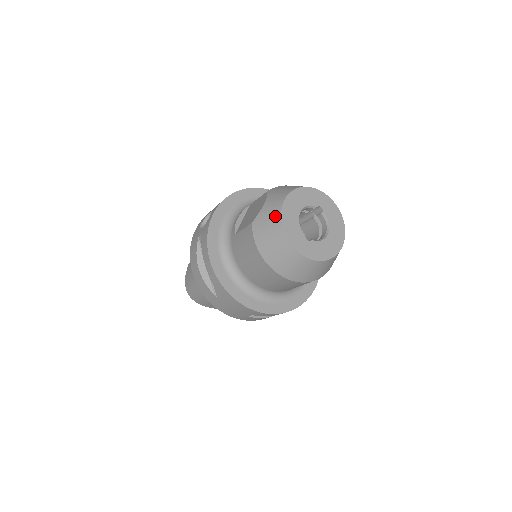
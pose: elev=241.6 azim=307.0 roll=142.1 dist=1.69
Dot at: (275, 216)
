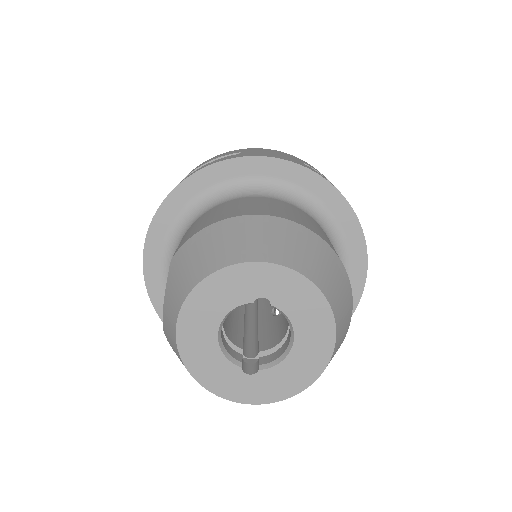
Dot at: (175, 349)
